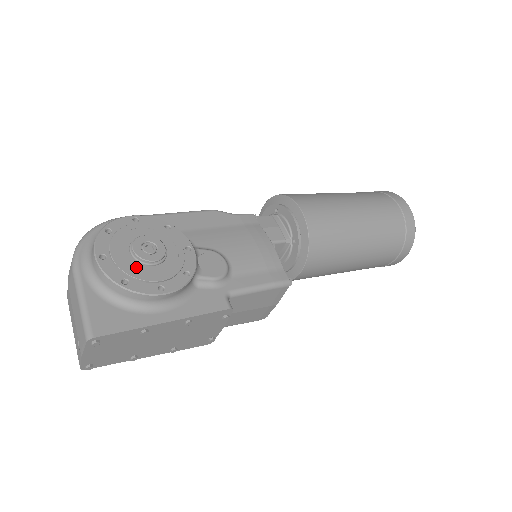
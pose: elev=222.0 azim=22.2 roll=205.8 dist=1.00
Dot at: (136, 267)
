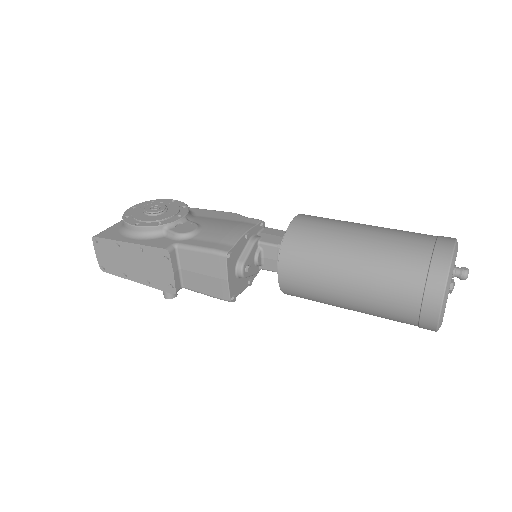
Dot at: (139, 213)
